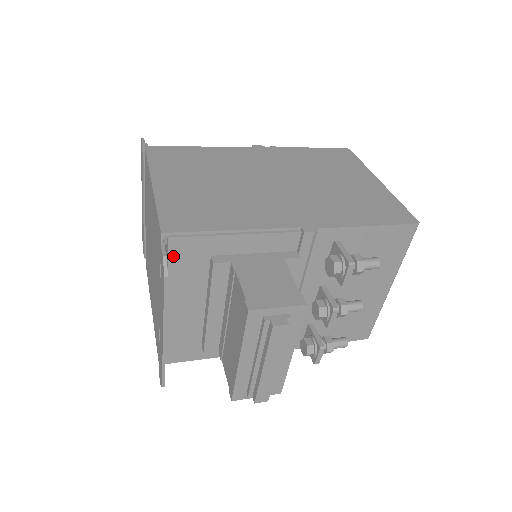
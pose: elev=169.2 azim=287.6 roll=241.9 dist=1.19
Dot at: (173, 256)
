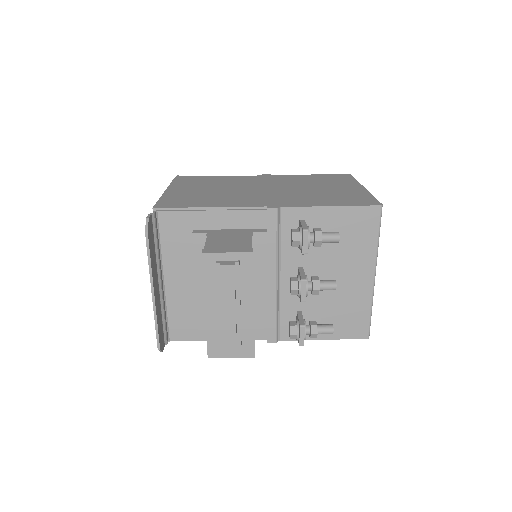
Dot at: (163, 229)
